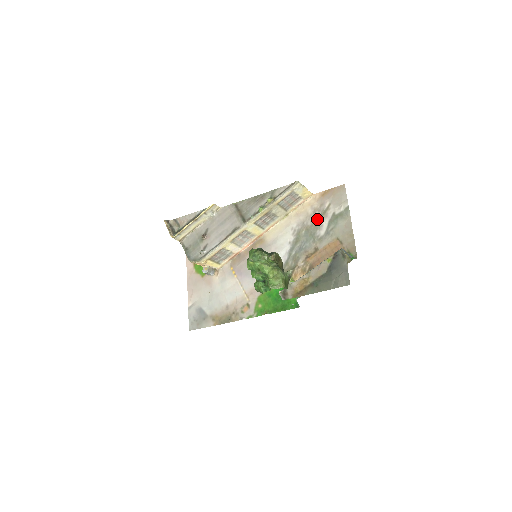
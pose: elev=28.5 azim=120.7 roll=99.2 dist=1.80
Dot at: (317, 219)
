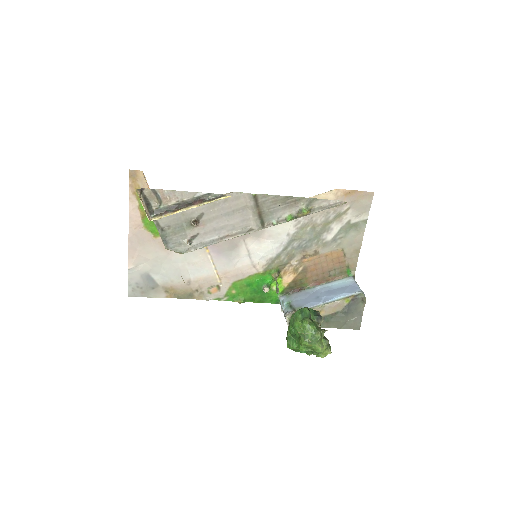
Dot at: (329, 220)
